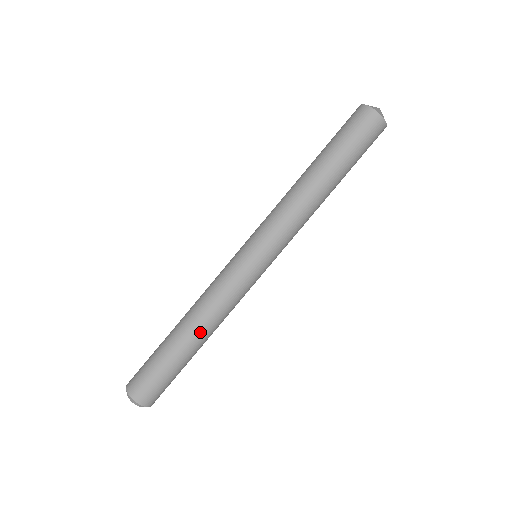
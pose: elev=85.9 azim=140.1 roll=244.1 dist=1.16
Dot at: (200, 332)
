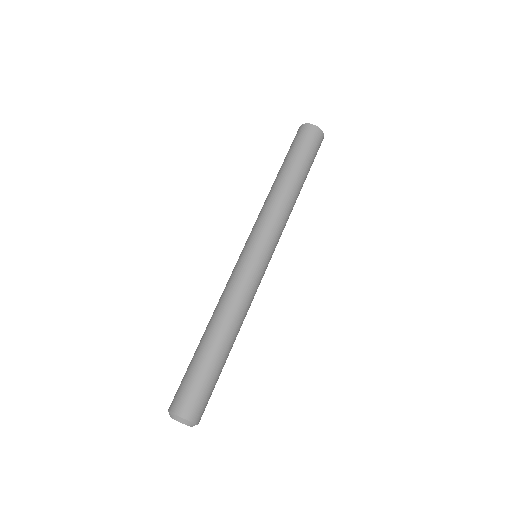
Dot at: (222, 328)
